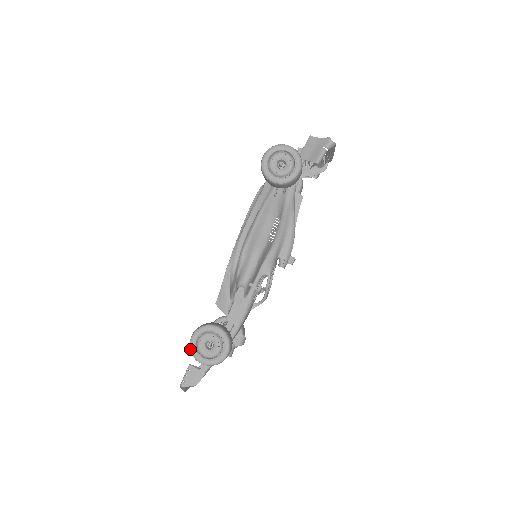
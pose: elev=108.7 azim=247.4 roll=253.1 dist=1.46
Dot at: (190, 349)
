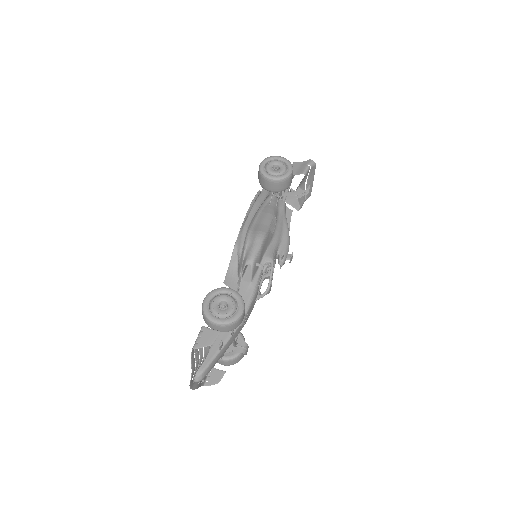
Dot at: (203, 310)
